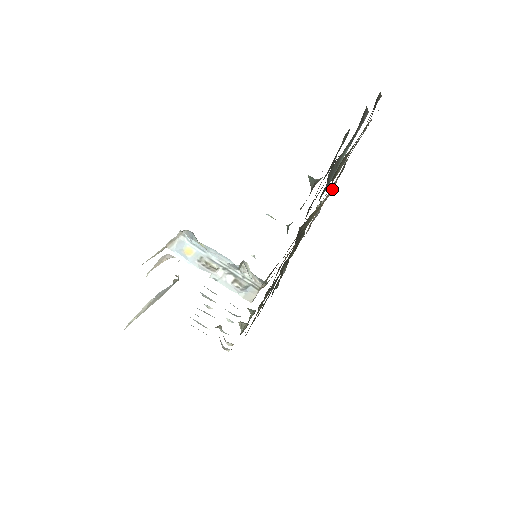
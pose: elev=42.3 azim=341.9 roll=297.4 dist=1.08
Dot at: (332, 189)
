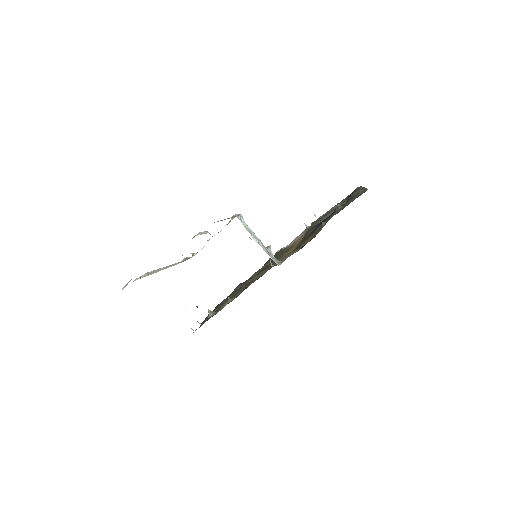
Dot at: occluded
